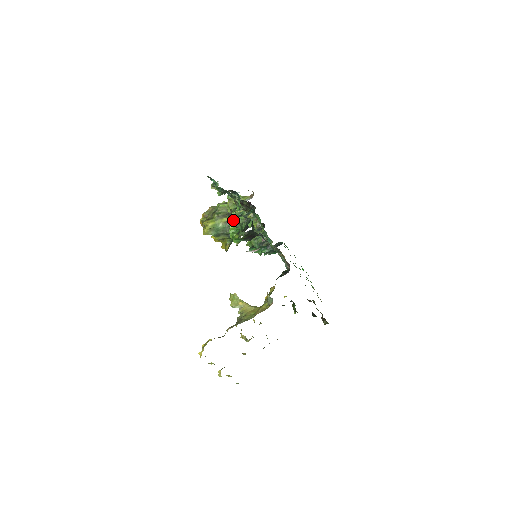
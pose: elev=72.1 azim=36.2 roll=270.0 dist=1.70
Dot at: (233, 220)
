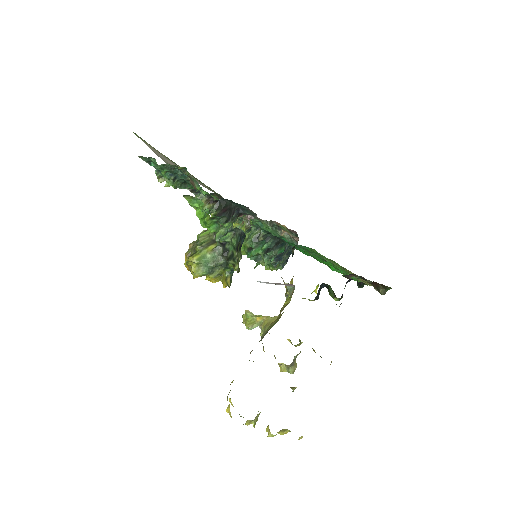
Dot at: (196, 202)
